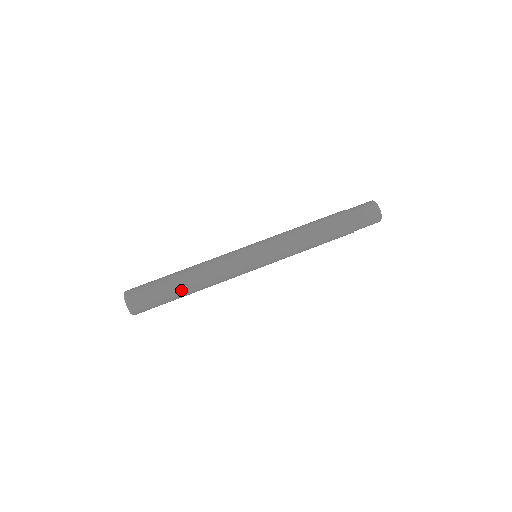
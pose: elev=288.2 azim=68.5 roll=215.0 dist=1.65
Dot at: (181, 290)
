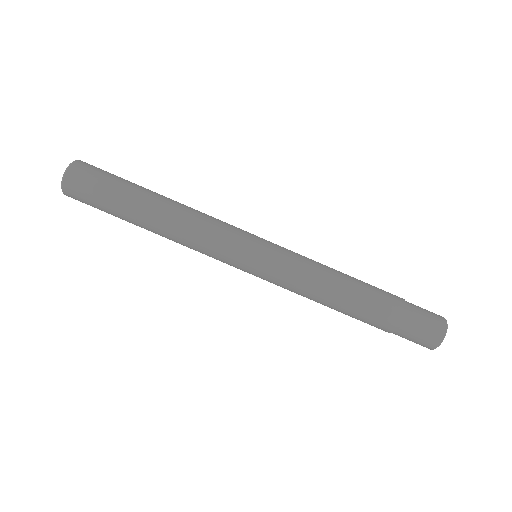
Dot at: (137, 225)
